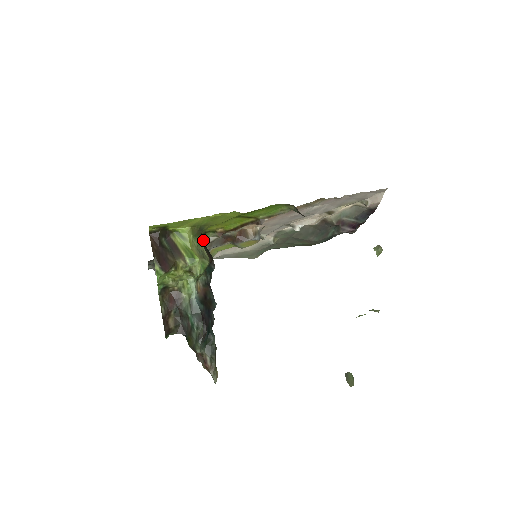
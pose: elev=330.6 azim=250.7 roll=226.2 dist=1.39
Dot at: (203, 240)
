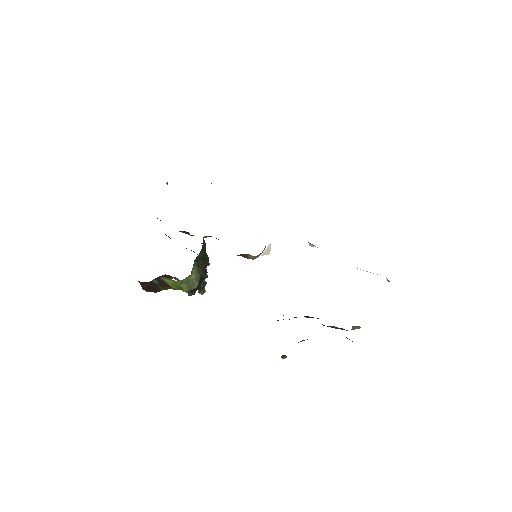
Dot at: (200, 252)
